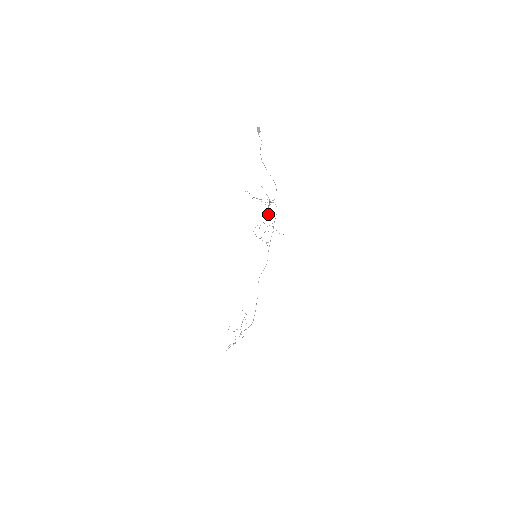
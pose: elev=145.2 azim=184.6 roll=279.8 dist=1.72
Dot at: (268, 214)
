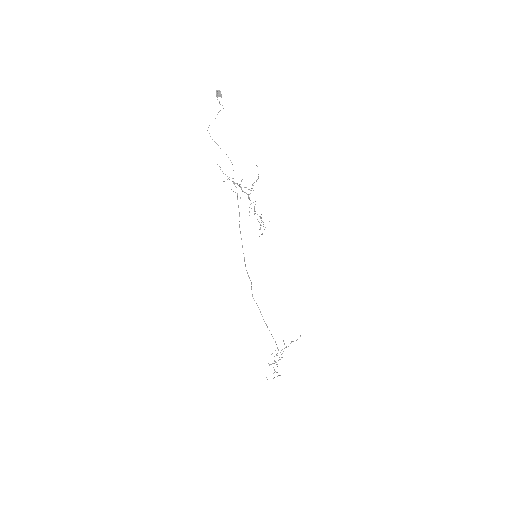
Dot at: occluded
